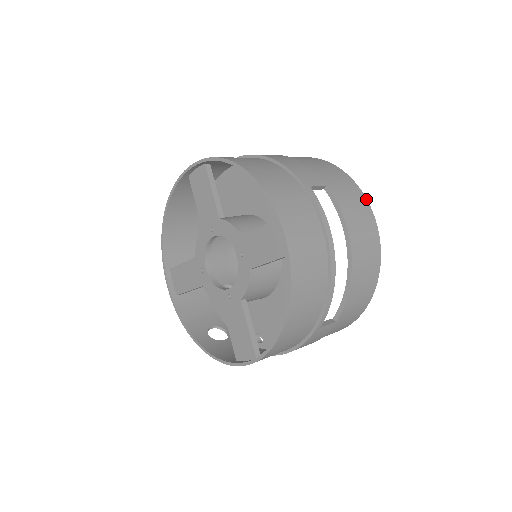
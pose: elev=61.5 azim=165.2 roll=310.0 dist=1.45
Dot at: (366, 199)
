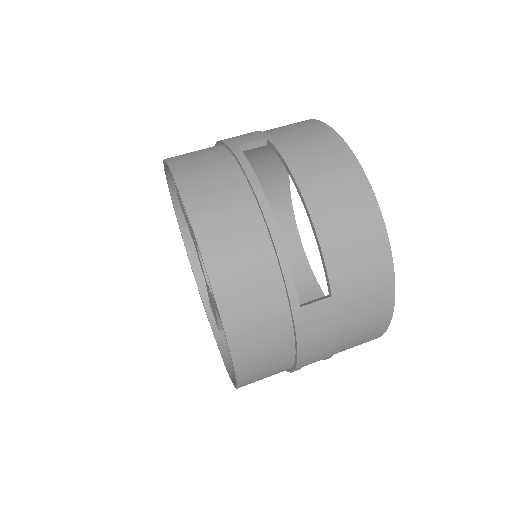
Dot at: (336, 133)
